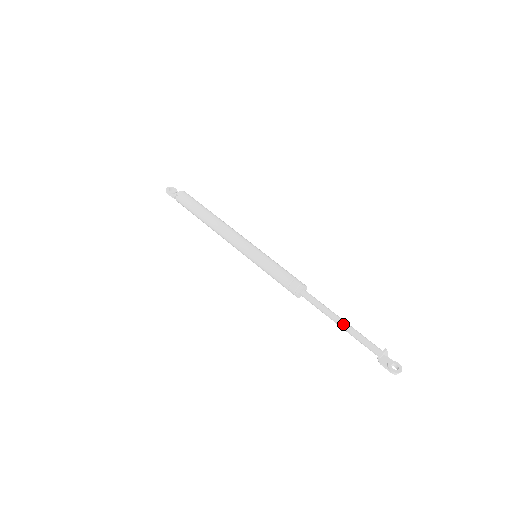
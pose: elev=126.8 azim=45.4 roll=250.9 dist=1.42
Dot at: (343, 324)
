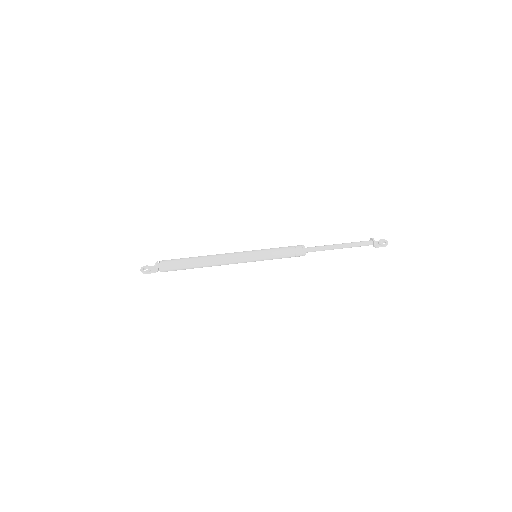
Dot at: (343, 246)
